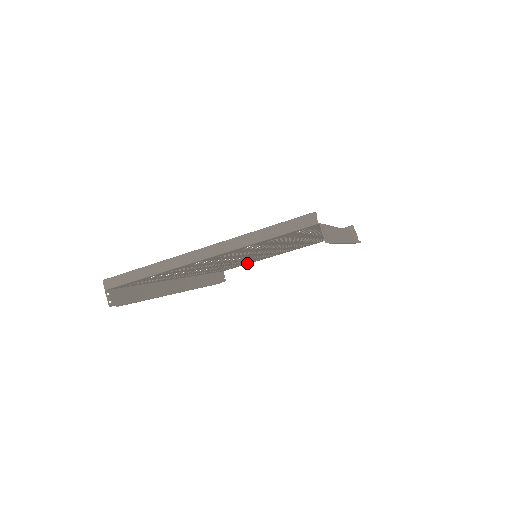
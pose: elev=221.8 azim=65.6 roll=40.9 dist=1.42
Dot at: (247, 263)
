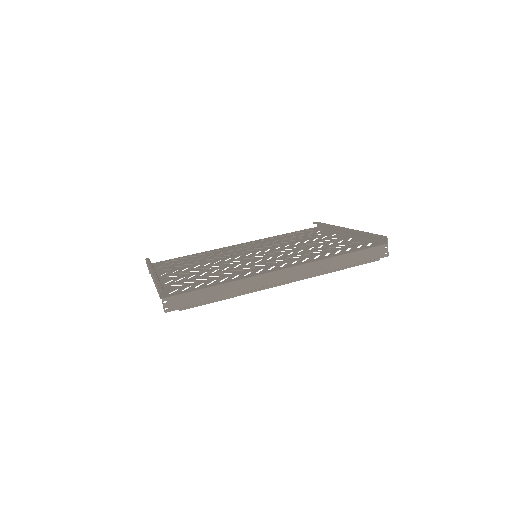
Dot at: (320, 232)
